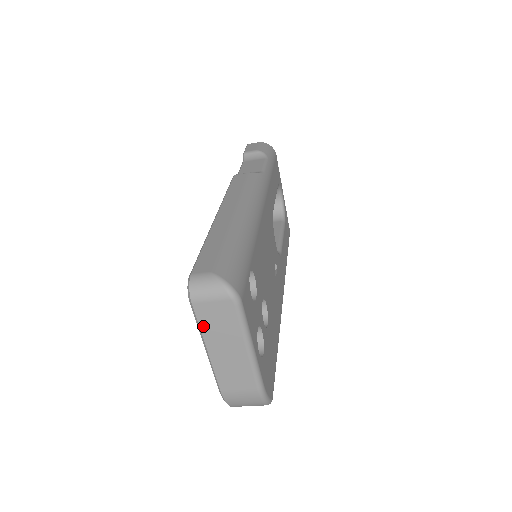
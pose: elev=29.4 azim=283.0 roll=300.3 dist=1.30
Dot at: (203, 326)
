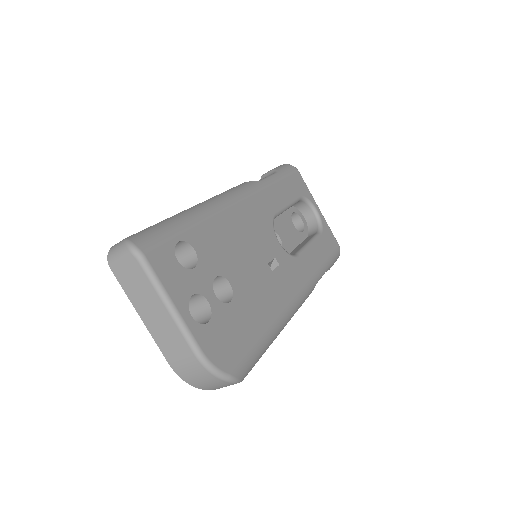
Dot at: (127, 291)
